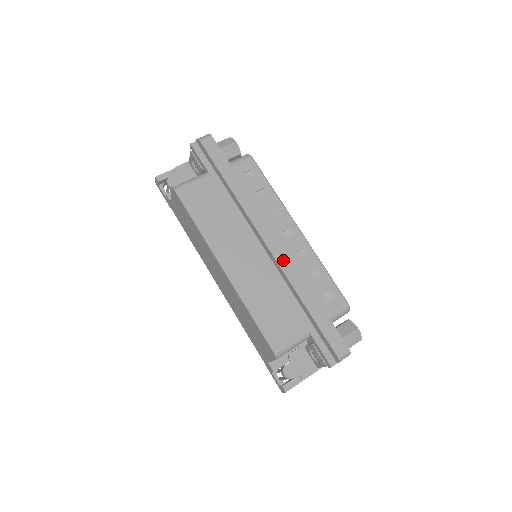
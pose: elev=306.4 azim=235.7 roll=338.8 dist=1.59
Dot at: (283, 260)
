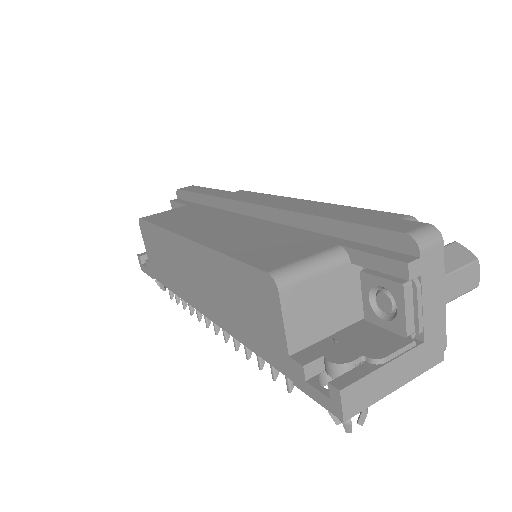
Dot at: (277, 204)
